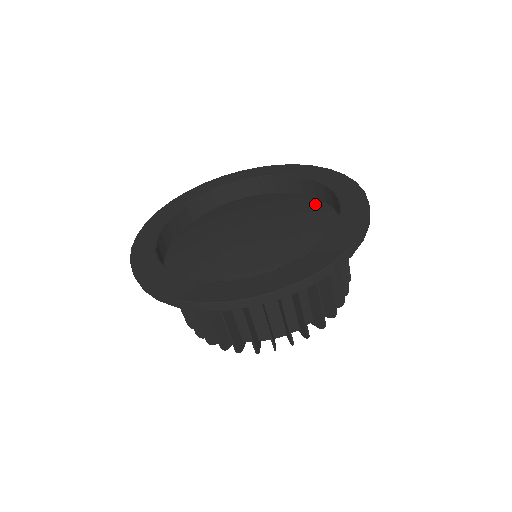
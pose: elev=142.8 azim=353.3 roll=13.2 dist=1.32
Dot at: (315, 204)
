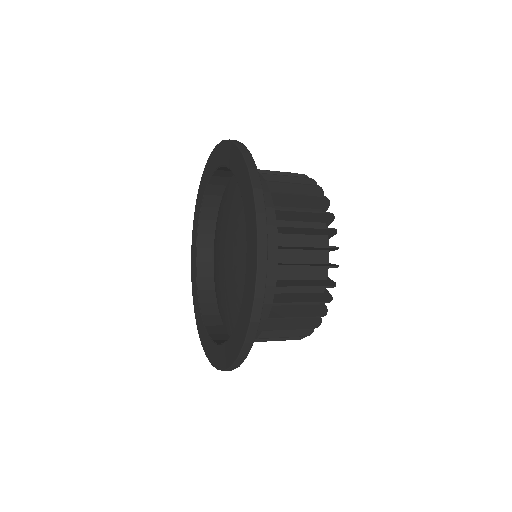
Dot at: occluded
